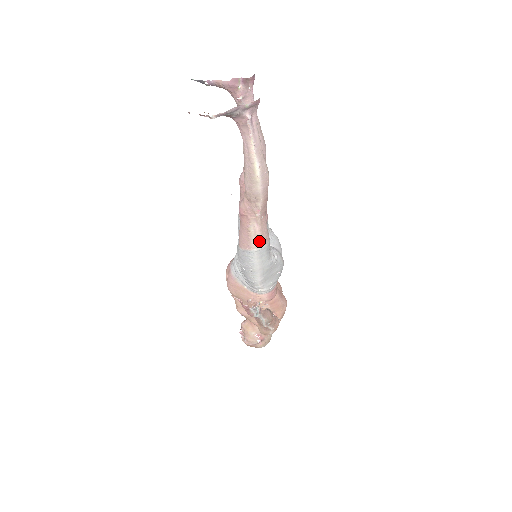
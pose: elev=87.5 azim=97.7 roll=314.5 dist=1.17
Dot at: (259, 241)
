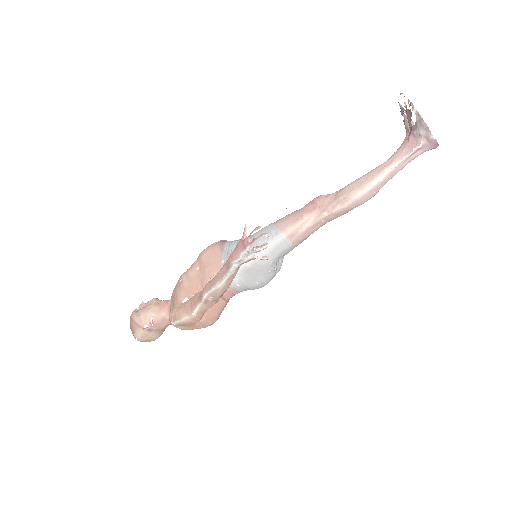
Dot at: (295, 234)
